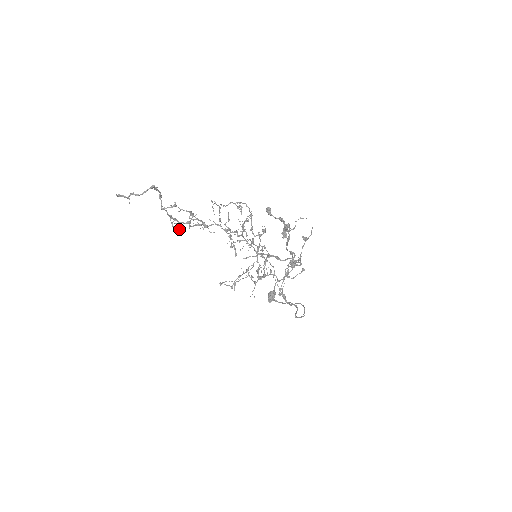
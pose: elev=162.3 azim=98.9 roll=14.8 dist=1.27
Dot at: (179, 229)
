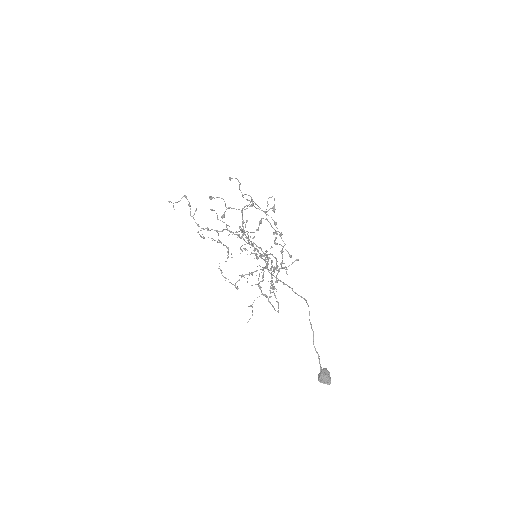
Dot at: occluded
